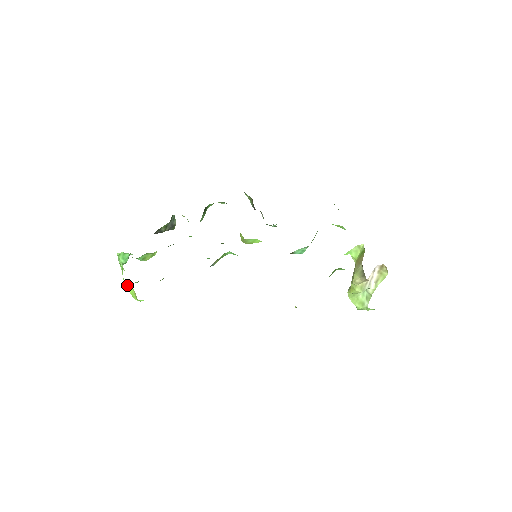
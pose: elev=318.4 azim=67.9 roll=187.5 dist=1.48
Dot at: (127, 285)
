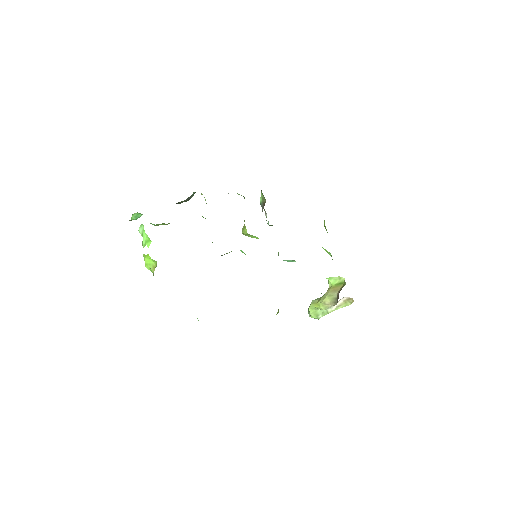
Dot at: (150, 259)
